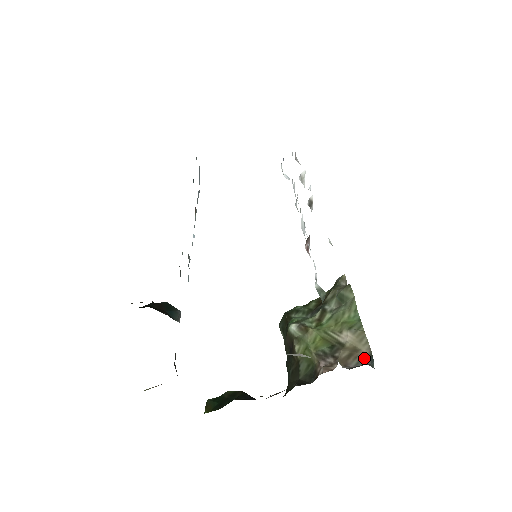
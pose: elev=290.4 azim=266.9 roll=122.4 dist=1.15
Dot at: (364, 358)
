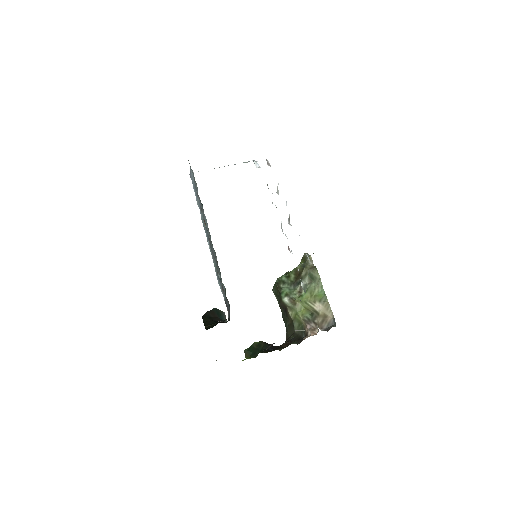
Dot at: (331, 321)
